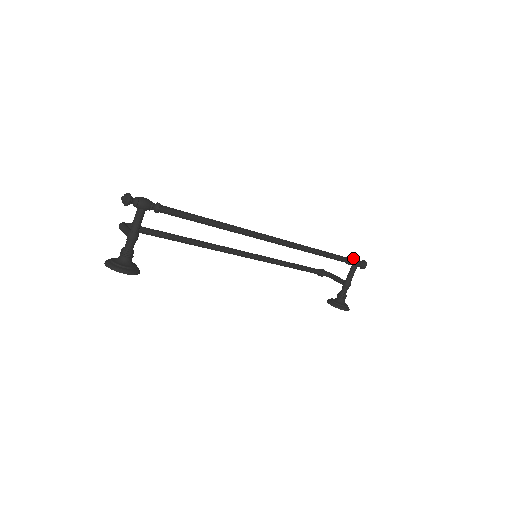
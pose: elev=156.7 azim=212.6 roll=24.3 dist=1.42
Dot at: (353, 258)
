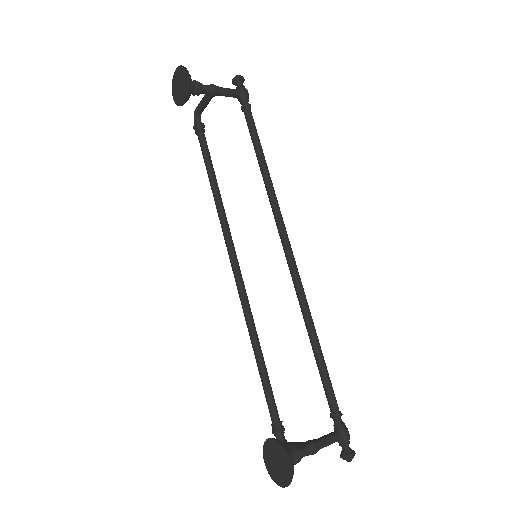
Dot at: occluded
